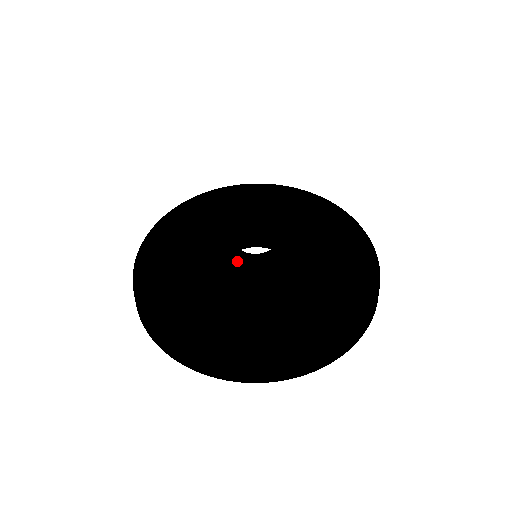
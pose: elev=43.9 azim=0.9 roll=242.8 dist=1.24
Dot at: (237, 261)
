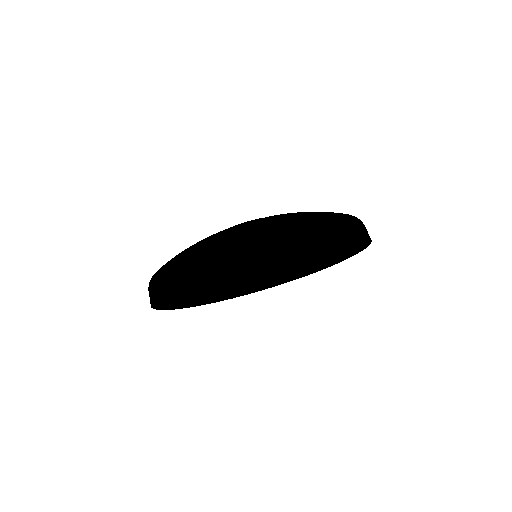
Dot at: occluded
